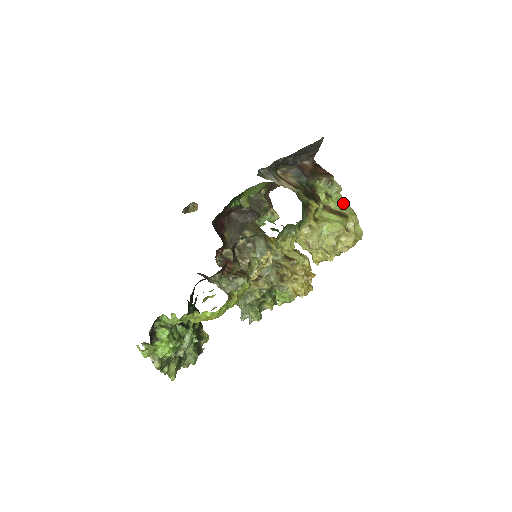
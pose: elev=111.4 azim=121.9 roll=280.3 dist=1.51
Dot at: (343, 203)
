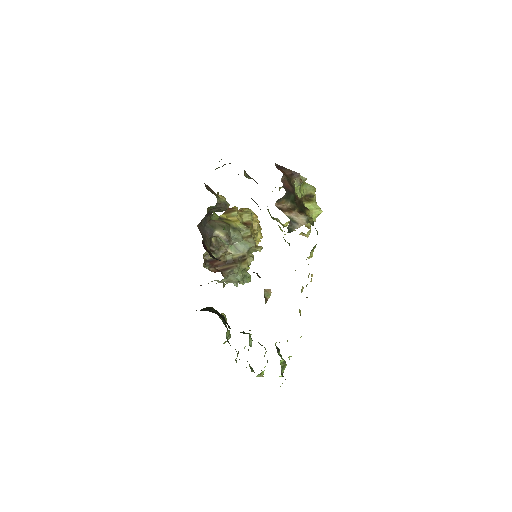
Dot at: (305, 185)
